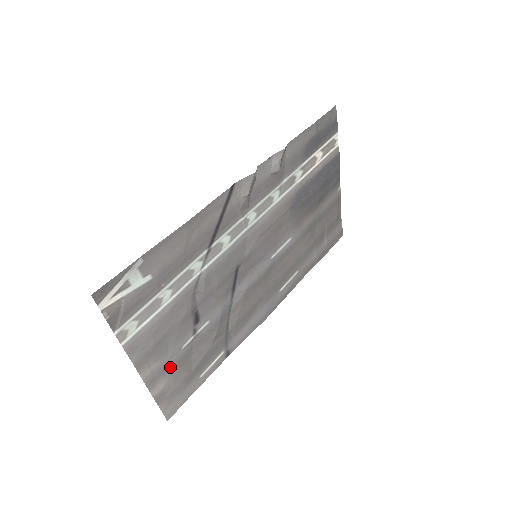
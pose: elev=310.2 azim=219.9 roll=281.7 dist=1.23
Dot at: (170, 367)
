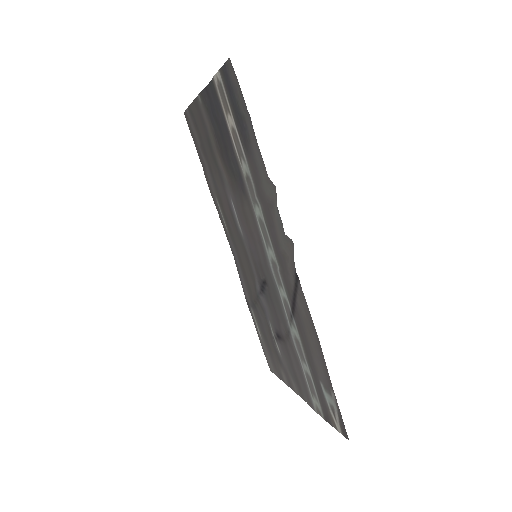
Dot at: (283, 367)
